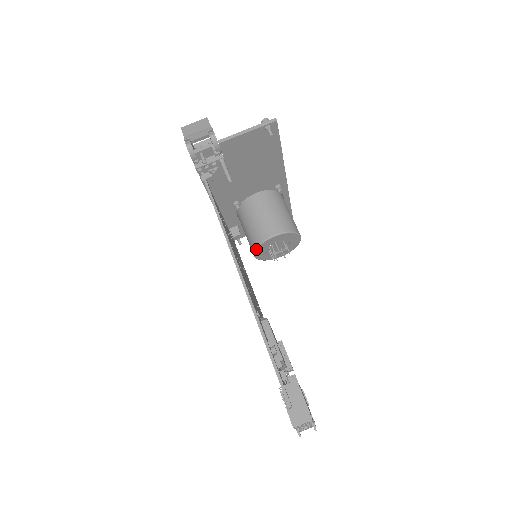
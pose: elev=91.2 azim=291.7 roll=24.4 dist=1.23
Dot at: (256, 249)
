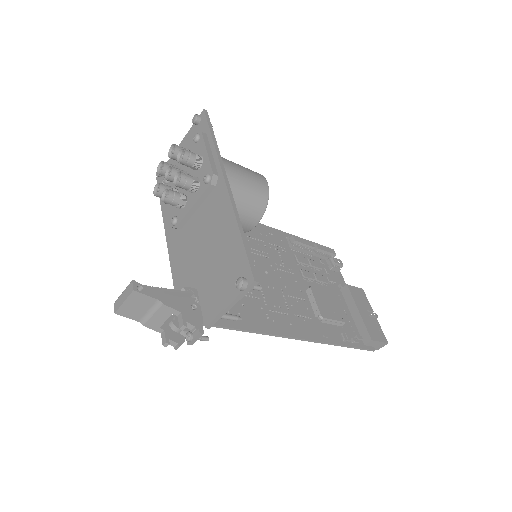
Dot at: occluded
